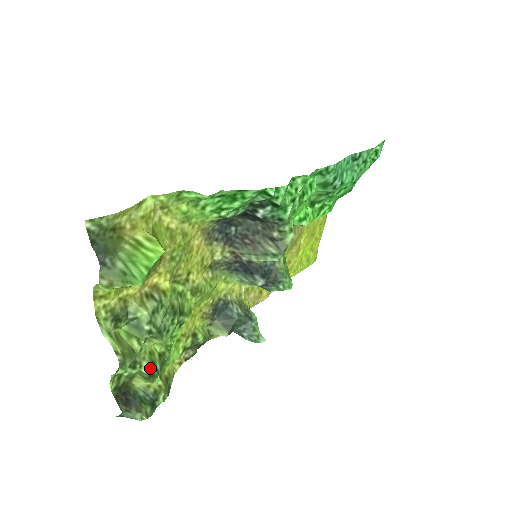
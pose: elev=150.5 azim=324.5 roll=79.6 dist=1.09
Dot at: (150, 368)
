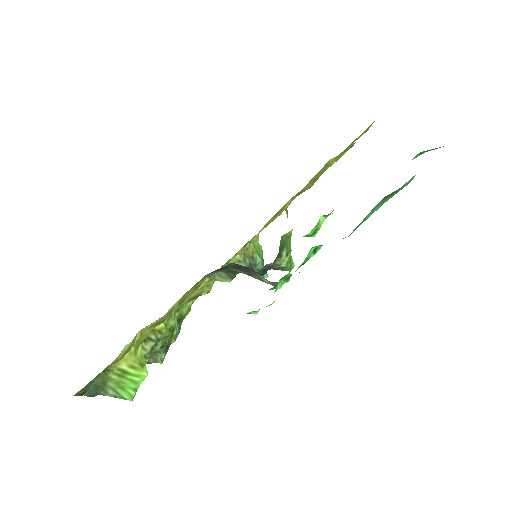
Dot at: occluded
